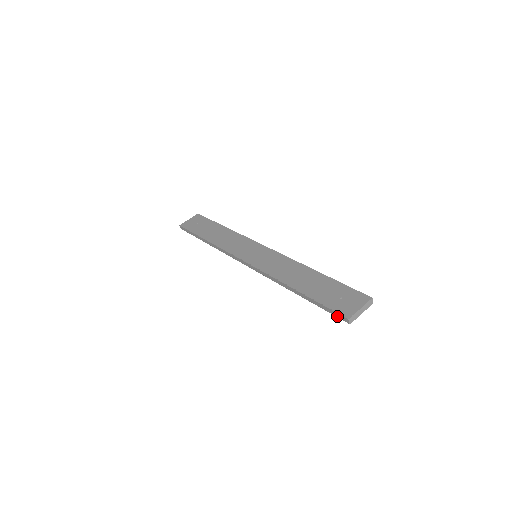
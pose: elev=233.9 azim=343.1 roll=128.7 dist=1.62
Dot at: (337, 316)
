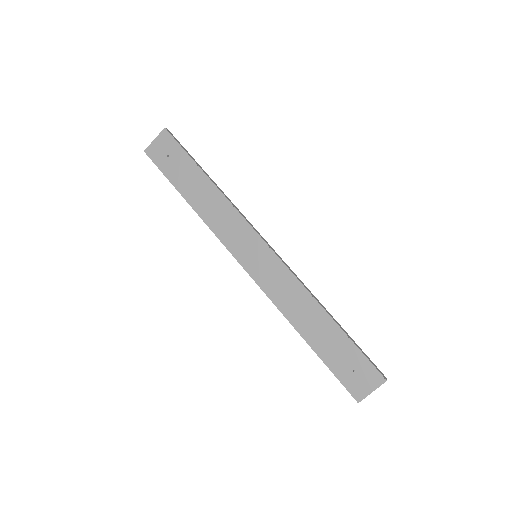
Dot at: (347, 388)
